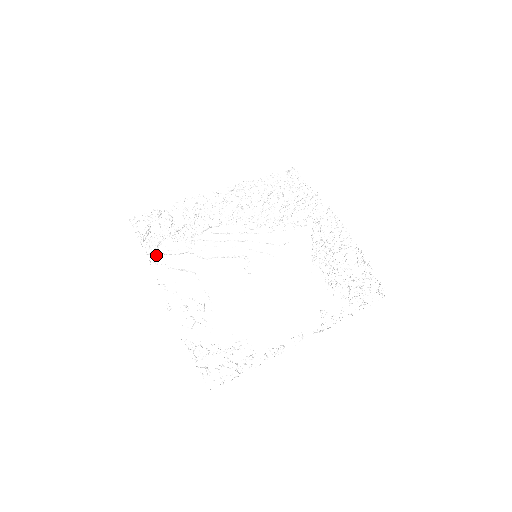
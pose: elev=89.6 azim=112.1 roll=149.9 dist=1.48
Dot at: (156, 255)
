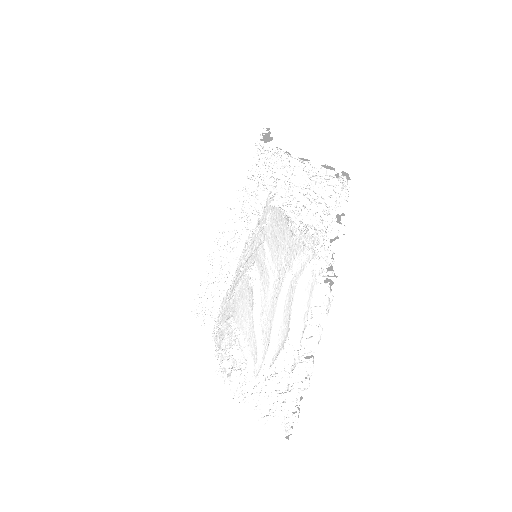
Dot at: (215, 323)
